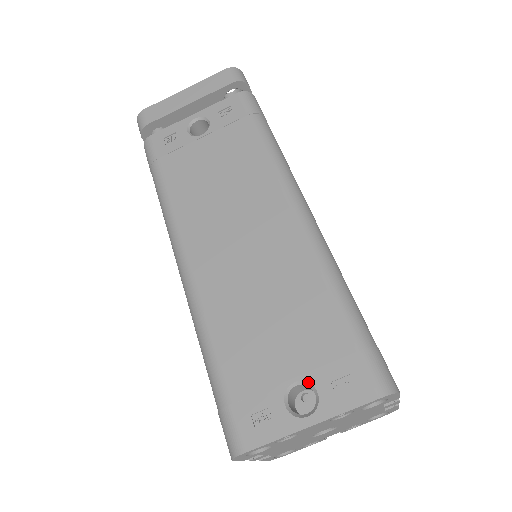
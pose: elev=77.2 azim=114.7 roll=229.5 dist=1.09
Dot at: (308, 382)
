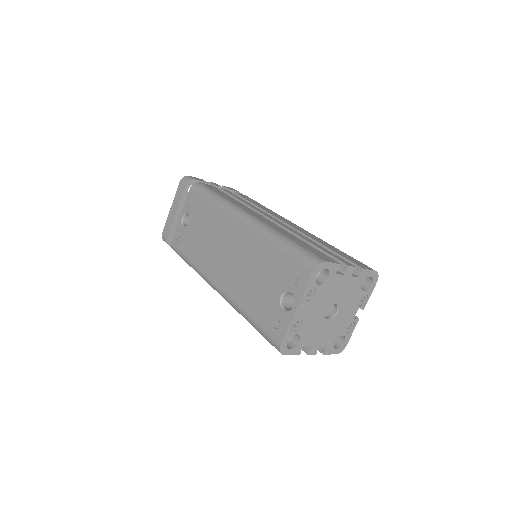
Dot at: (285, 291)
